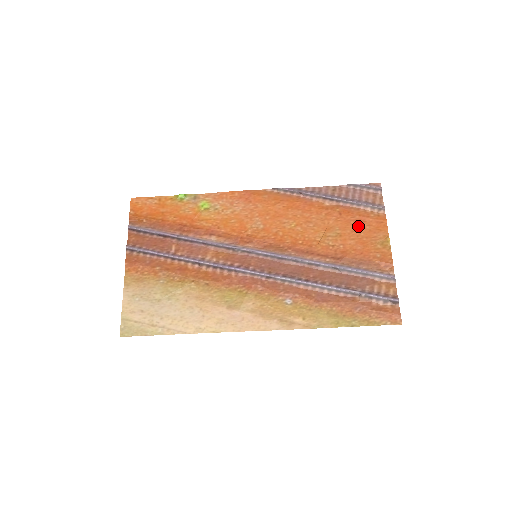
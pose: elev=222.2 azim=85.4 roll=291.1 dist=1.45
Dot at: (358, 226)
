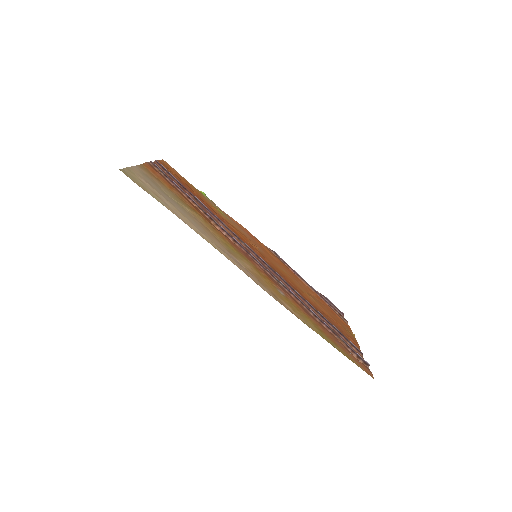
Dot at: (331, 312)
